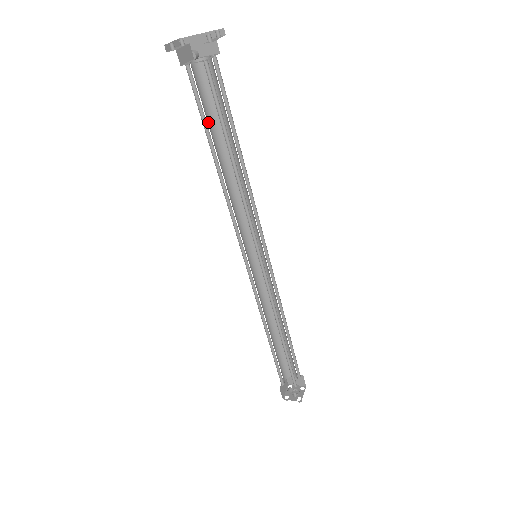
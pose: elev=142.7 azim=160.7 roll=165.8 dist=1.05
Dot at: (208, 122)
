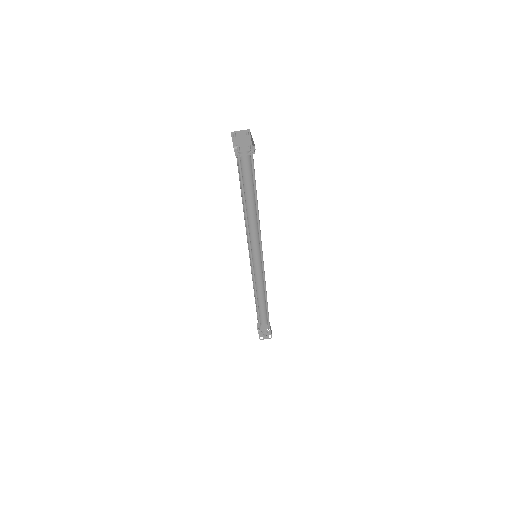
Dot at: (246, 179)
